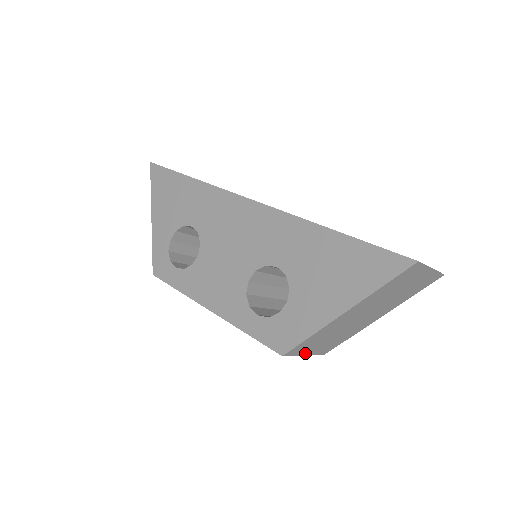
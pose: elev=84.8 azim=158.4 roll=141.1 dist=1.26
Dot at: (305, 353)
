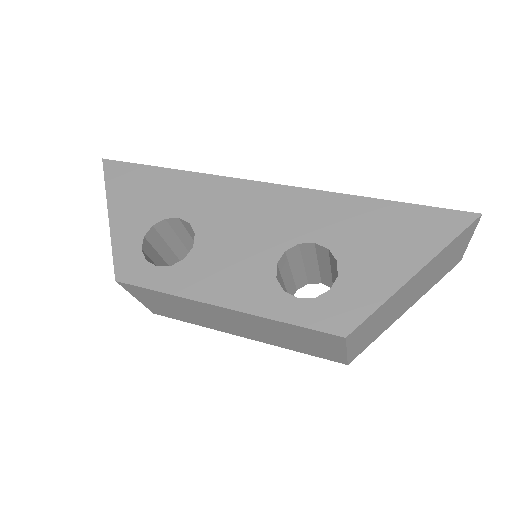
Dot at: (350, 347)
